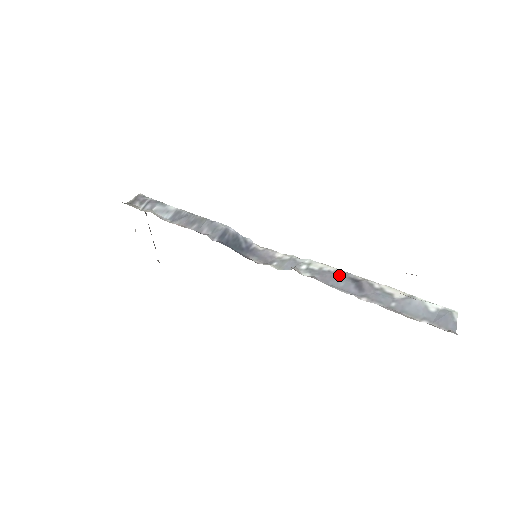
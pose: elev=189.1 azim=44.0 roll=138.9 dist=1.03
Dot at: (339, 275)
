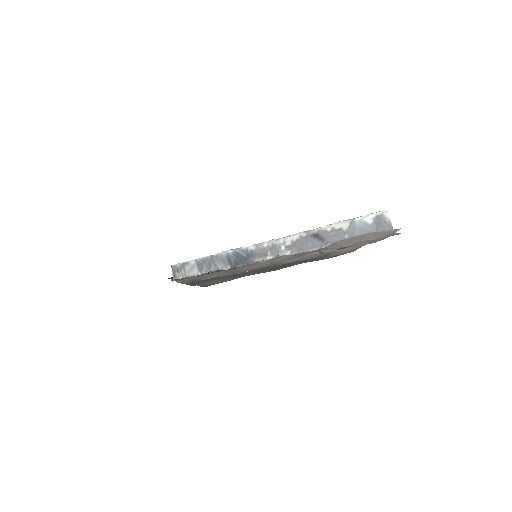
Dot at: (304, 239)
